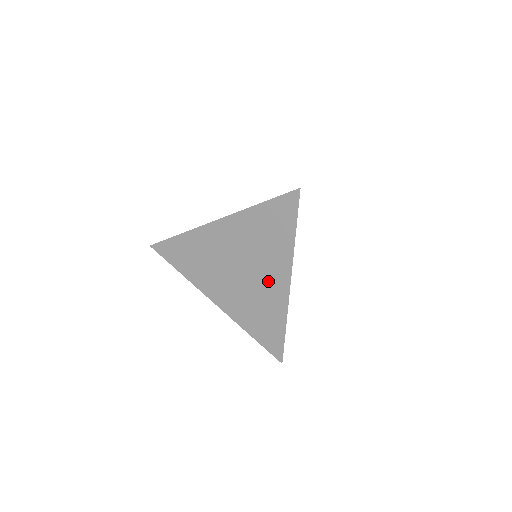
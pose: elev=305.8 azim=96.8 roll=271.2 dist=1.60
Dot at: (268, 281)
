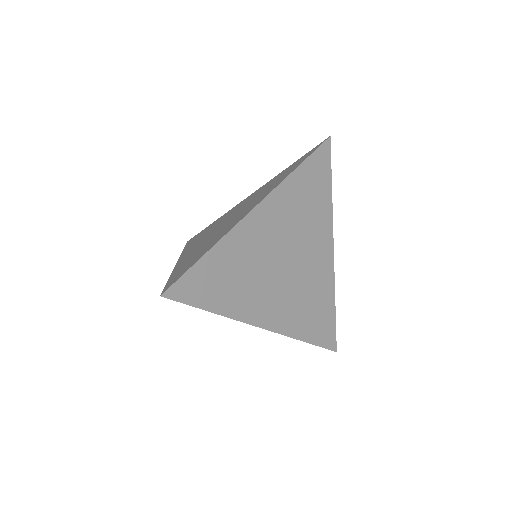
Dot at: (240, 215)
